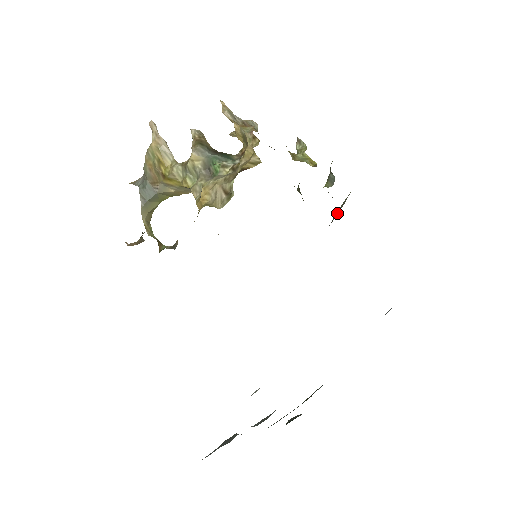
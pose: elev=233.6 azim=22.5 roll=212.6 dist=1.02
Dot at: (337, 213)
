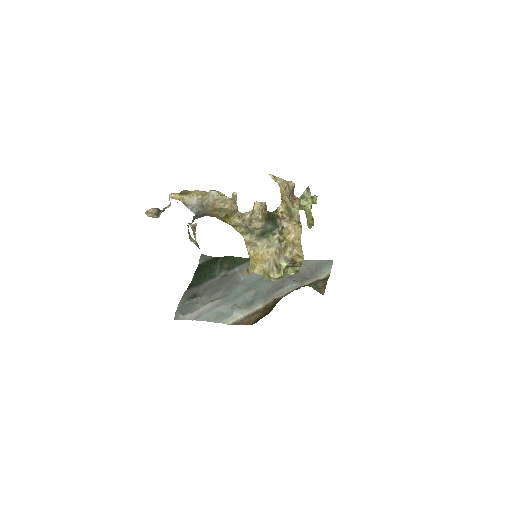
Dot at: occluded
